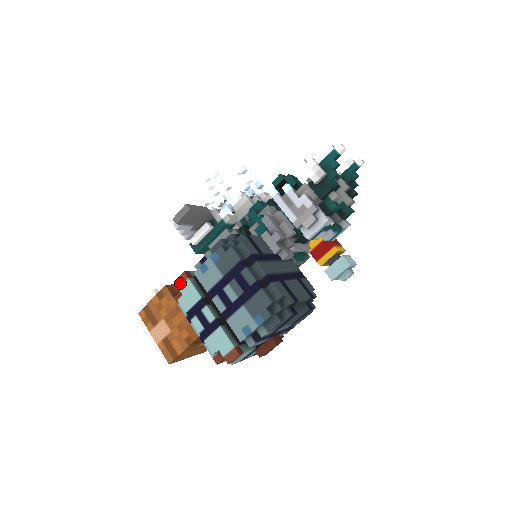
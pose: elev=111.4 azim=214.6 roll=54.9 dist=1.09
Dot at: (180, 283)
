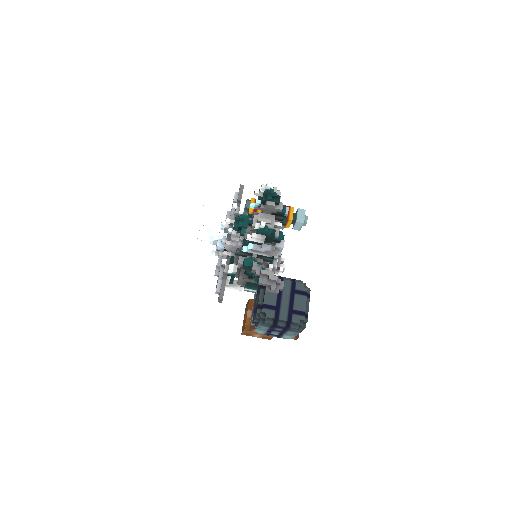
Dot at: (253, 331)
